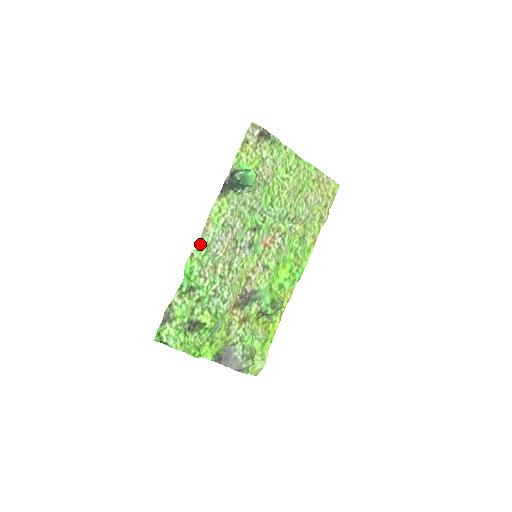
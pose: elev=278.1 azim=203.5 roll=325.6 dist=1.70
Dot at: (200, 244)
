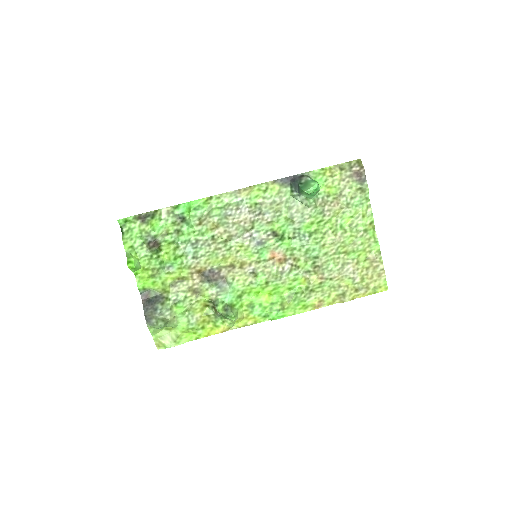
Dot at: (224, 196)
